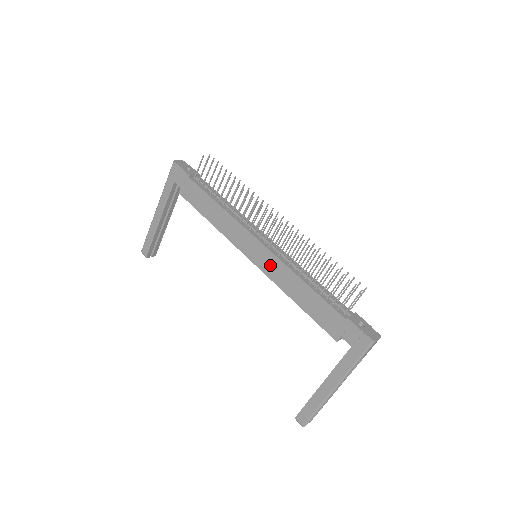
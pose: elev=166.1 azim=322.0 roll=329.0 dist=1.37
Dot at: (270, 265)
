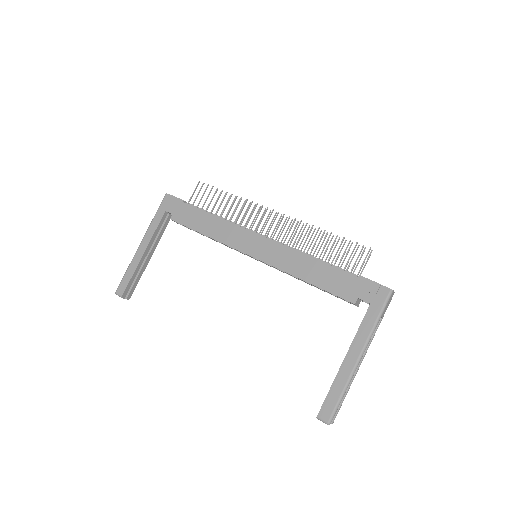
Dot at: (275, 254)
